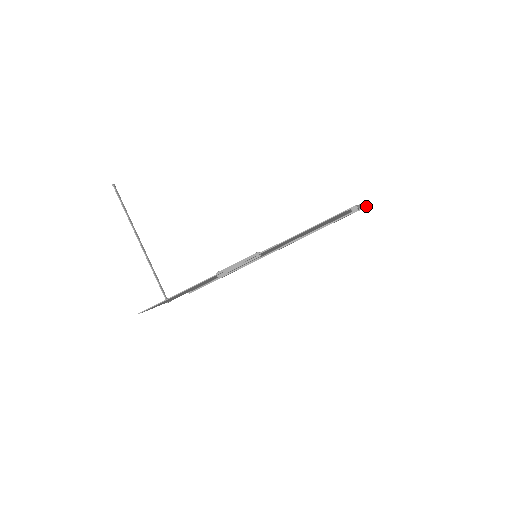
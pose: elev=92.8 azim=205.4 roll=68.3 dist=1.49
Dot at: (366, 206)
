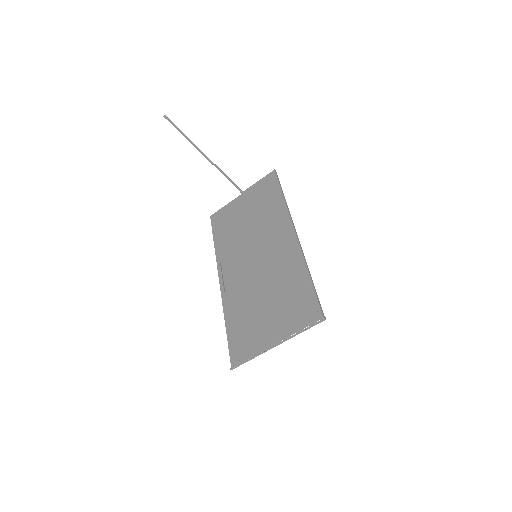
Dot at: (287, 339)
